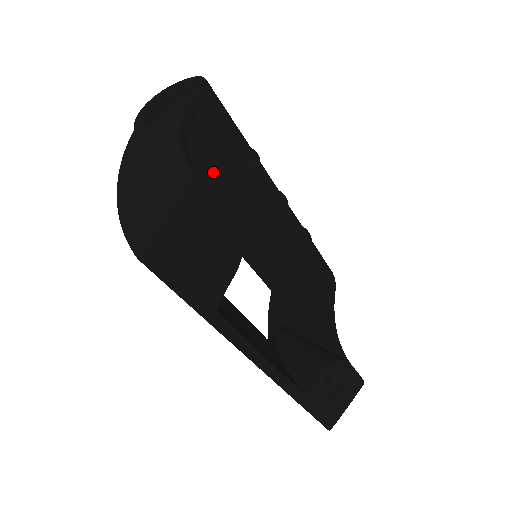
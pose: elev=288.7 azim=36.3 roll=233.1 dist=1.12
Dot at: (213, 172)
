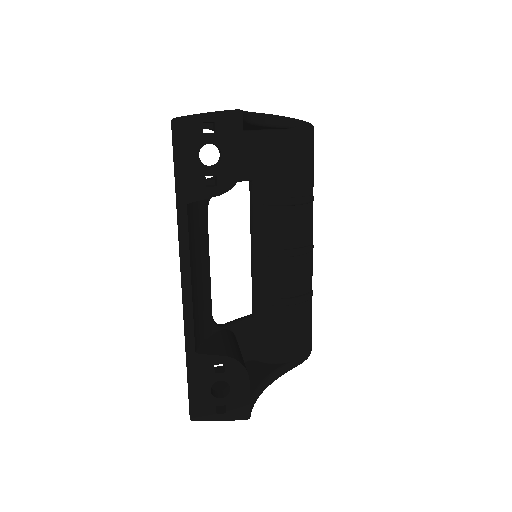
Dot at: (271, 173)
